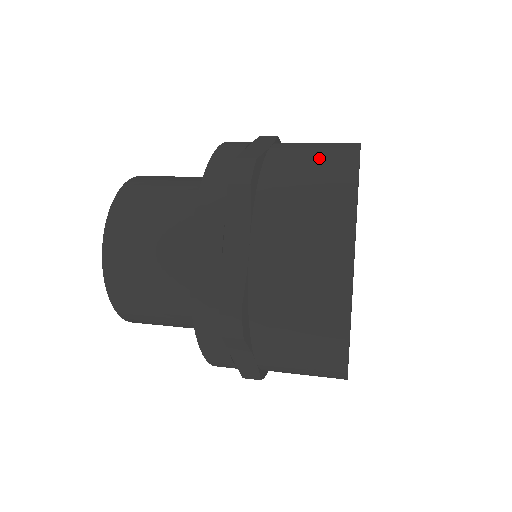
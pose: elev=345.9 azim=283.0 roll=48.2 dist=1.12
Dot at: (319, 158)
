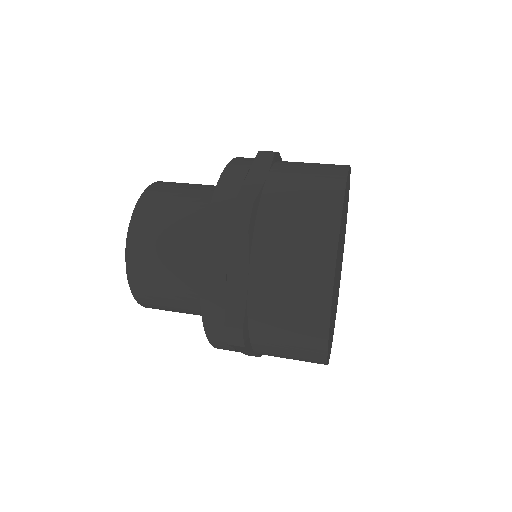
Dot at: occluded
